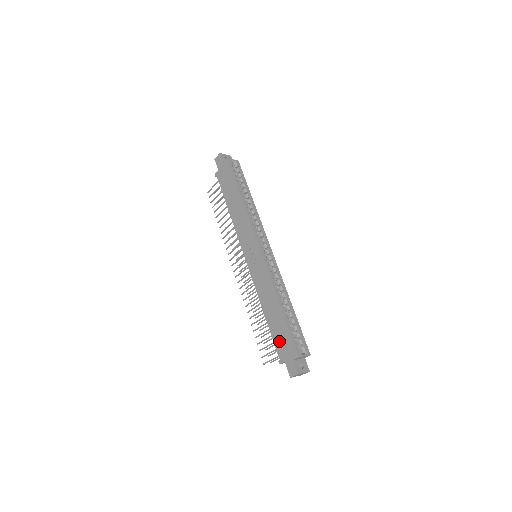
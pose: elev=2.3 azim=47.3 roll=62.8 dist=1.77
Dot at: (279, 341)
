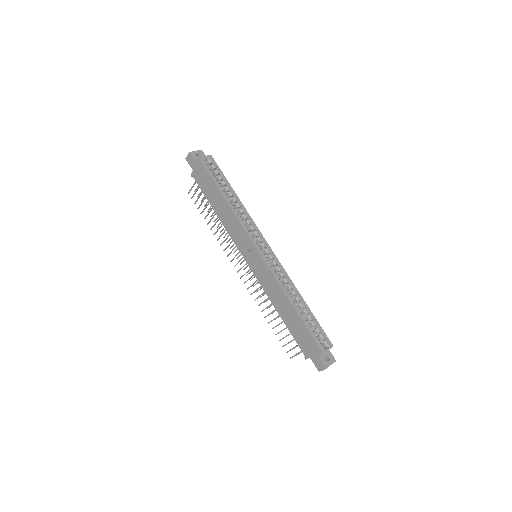
Dot at: (300, 339)
